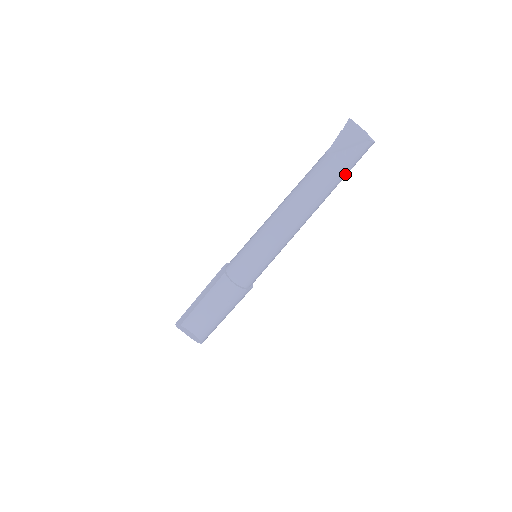
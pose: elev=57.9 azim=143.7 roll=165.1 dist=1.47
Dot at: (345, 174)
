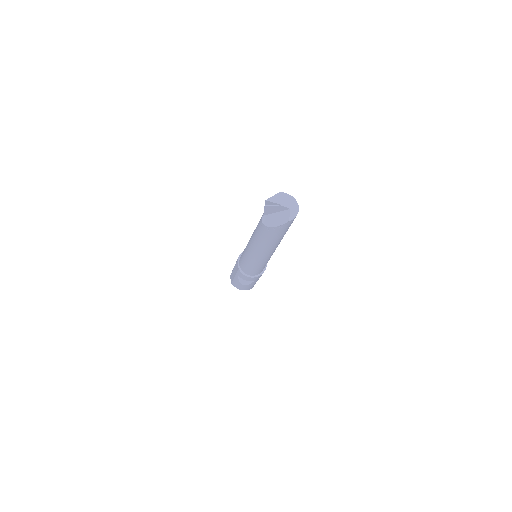
Dot at: (285, 232)
